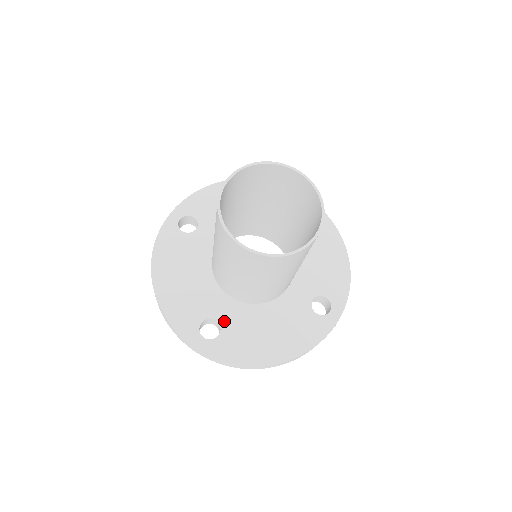
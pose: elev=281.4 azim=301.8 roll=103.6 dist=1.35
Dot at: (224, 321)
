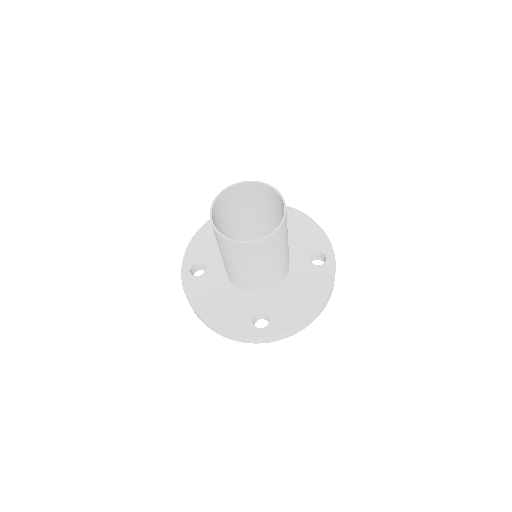
Dot at: (266, 310)
